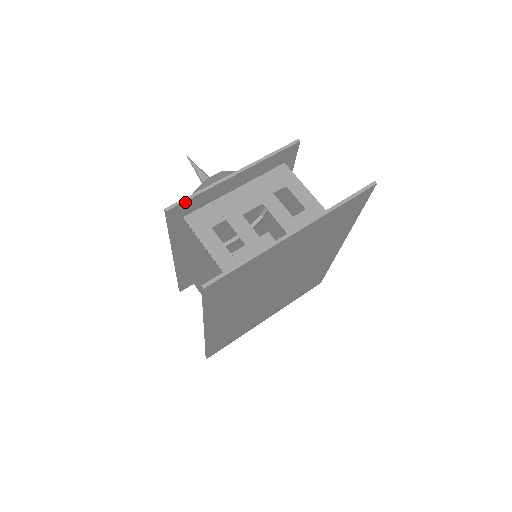
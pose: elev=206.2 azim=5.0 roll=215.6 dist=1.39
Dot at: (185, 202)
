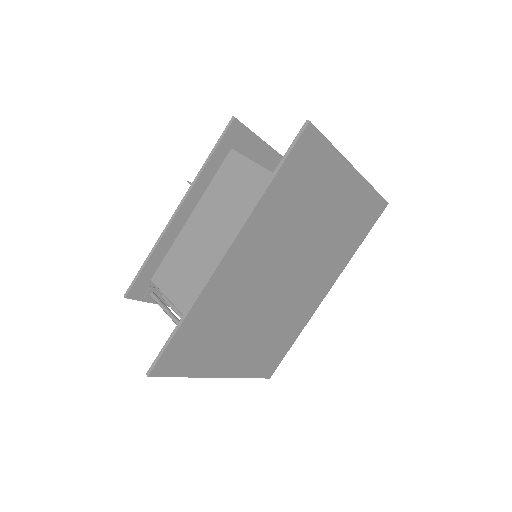
Dot at: (246, 129)
